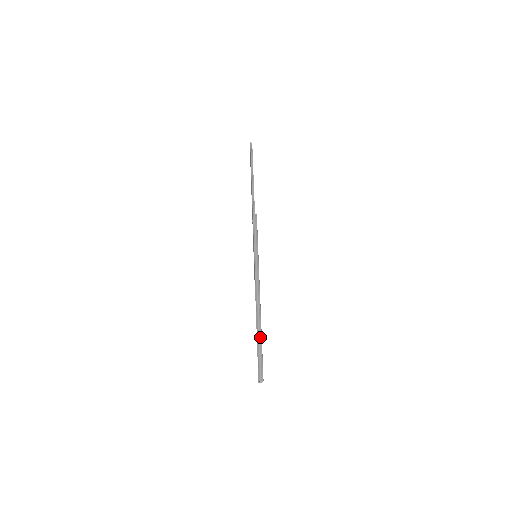
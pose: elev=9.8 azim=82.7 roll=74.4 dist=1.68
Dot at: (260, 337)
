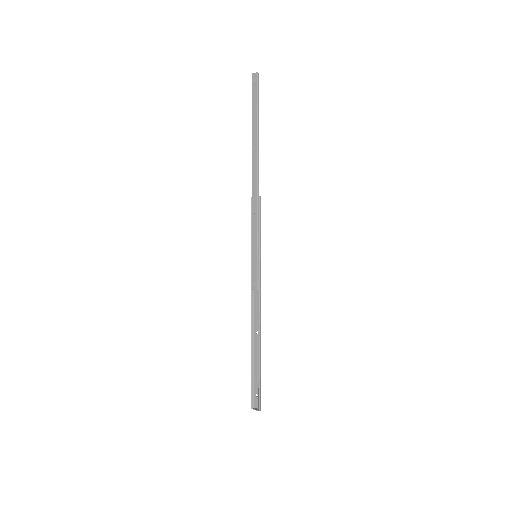
Dot at: occluded
